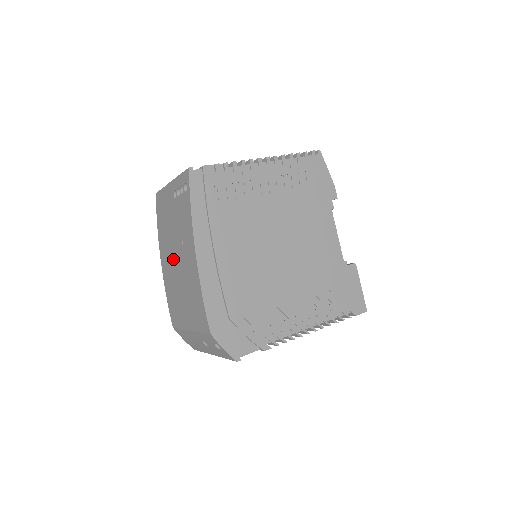
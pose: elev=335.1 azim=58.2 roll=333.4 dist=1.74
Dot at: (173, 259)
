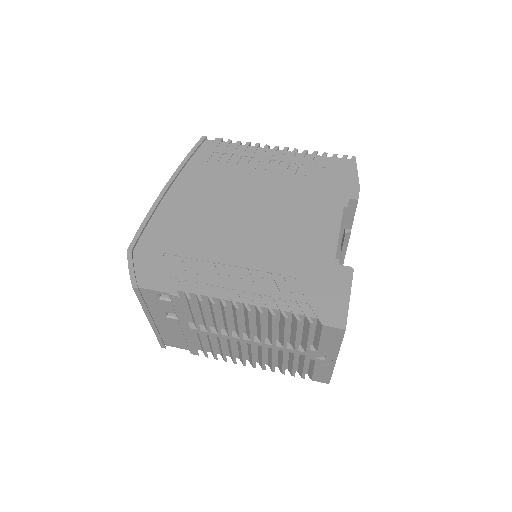
Dot at: occluded
